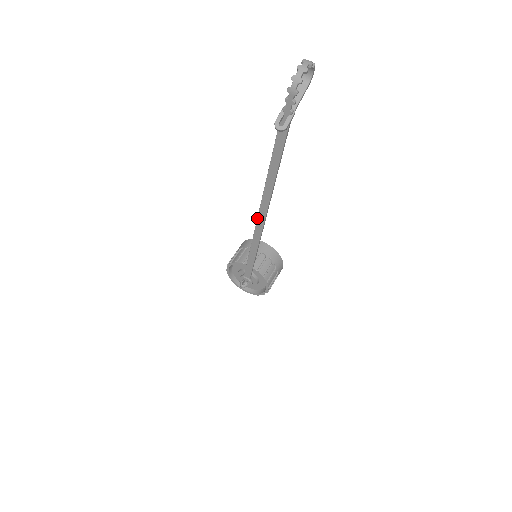
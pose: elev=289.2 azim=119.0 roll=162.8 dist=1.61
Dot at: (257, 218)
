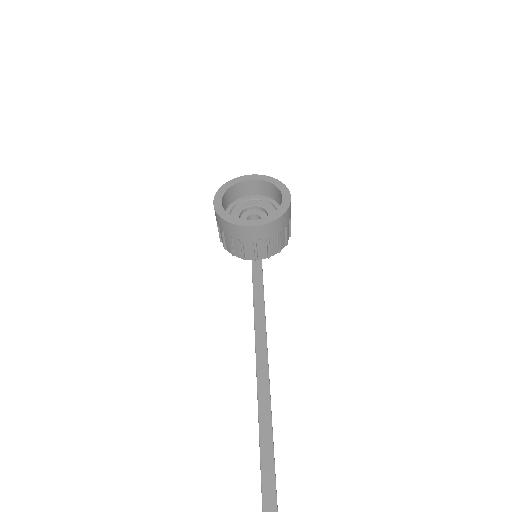
Dot at: (256, 365)
